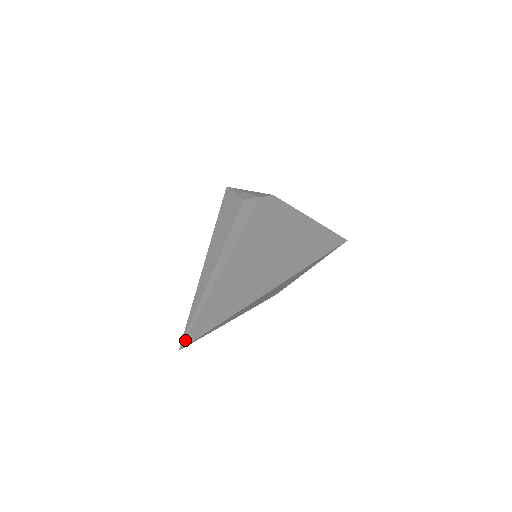
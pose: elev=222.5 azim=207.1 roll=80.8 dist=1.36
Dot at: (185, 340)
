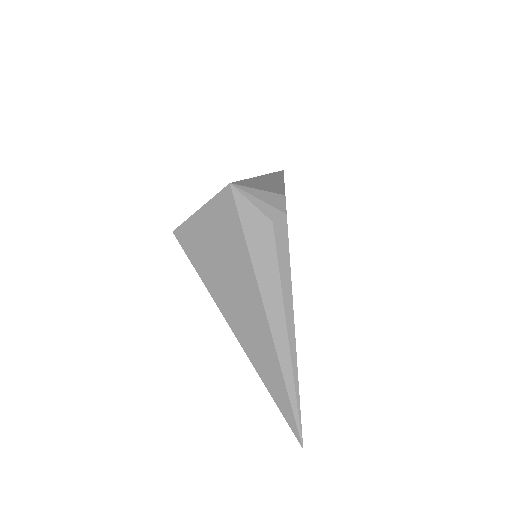
Dot at: occluded
